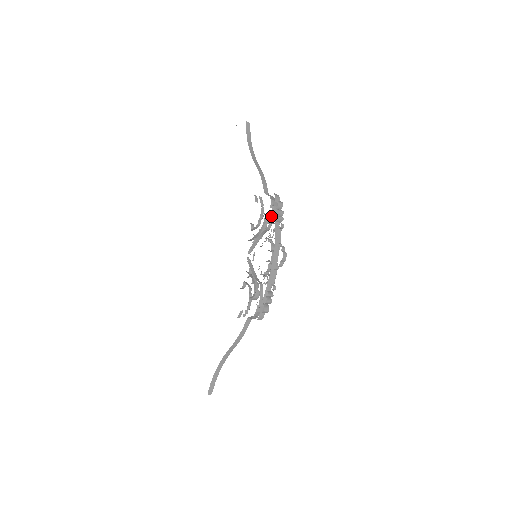
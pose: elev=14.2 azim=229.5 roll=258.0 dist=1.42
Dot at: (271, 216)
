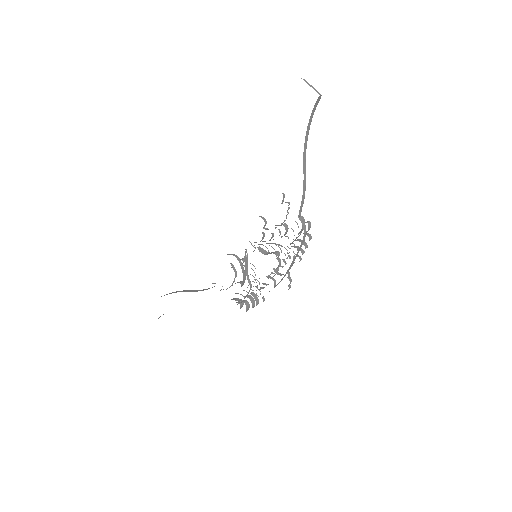
Dot at: occluded
